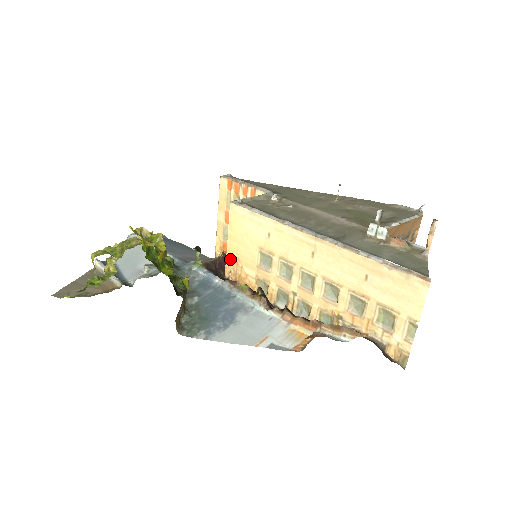
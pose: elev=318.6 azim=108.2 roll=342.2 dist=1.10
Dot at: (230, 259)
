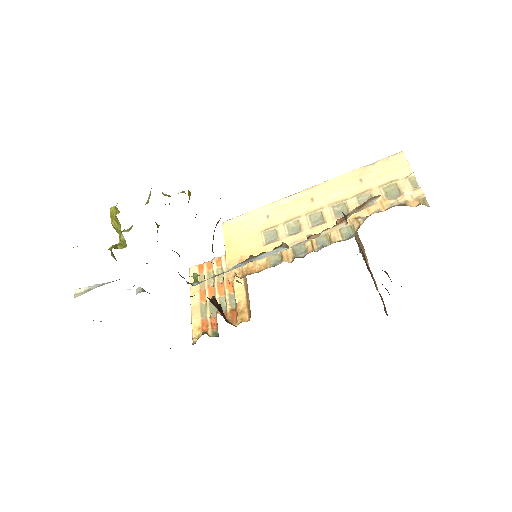
Dot at: (232, 264)
